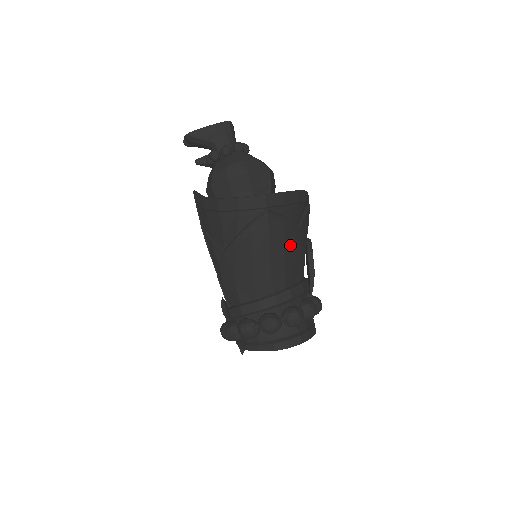
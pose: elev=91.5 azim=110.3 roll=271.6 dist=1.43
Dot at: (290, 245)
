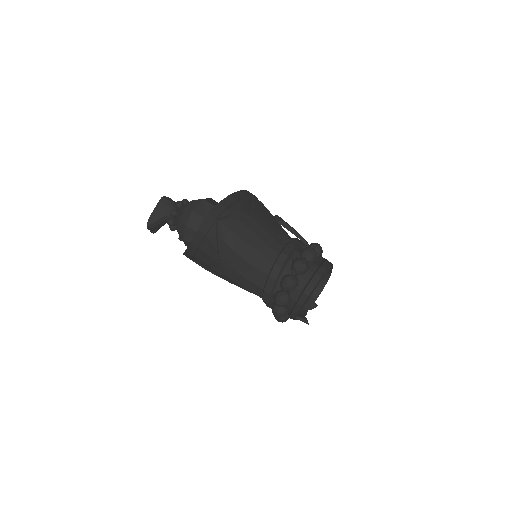
Dot at: (254, 227)
